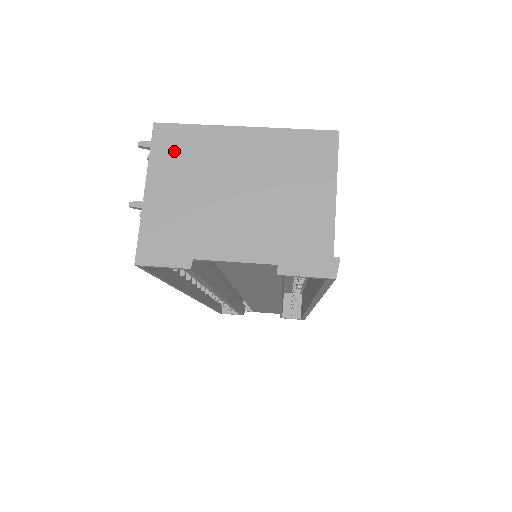
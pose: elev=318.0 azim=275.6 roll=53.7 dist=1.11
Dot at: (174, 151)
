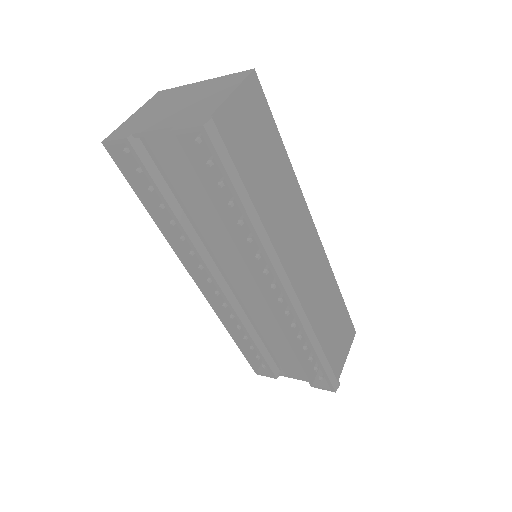
Dot at: (159, 98)
